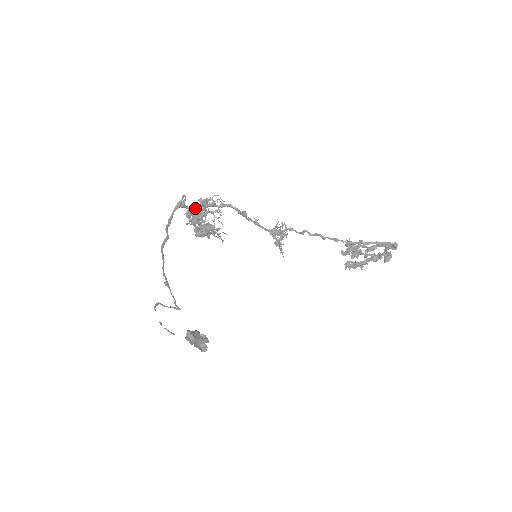
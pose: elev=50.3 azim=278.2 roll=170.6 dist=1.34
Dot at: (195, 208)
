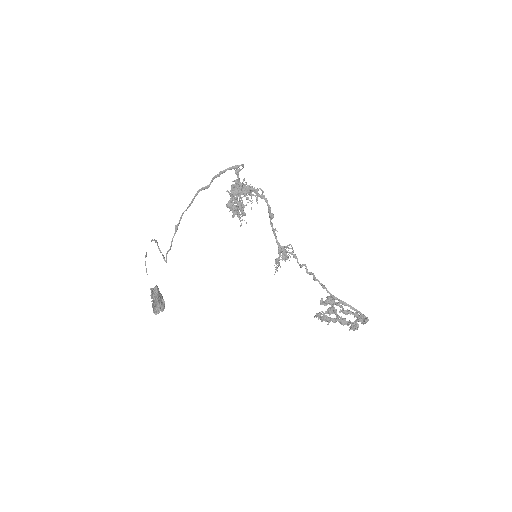
Dot at: (242, 183)
